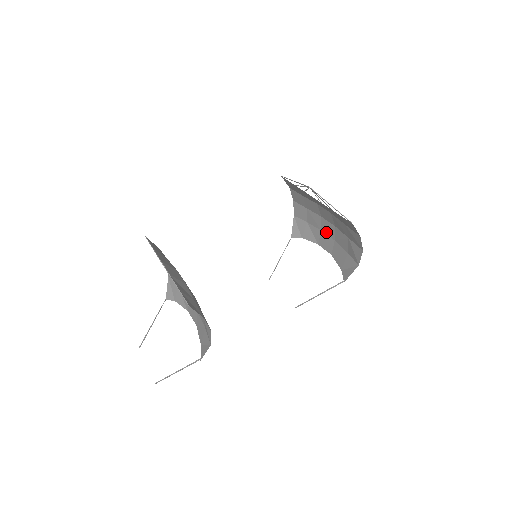
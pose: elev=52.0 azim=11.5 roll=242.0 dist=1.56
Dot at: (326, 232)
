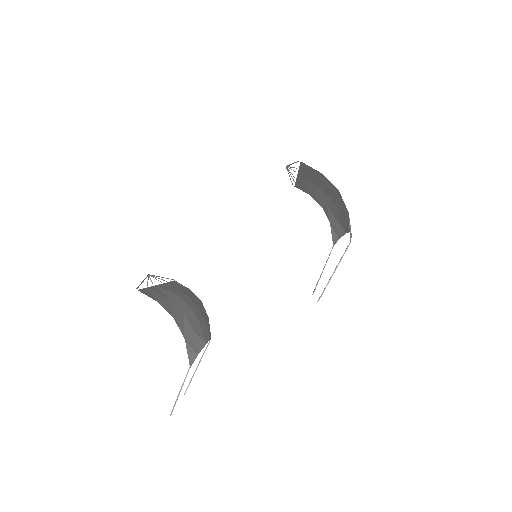
Dot at: (340, 212)
